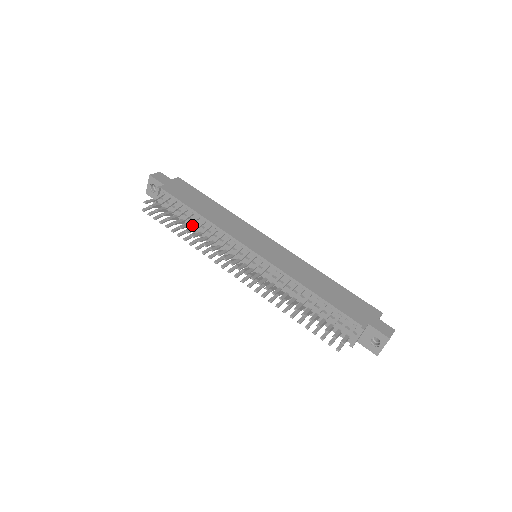
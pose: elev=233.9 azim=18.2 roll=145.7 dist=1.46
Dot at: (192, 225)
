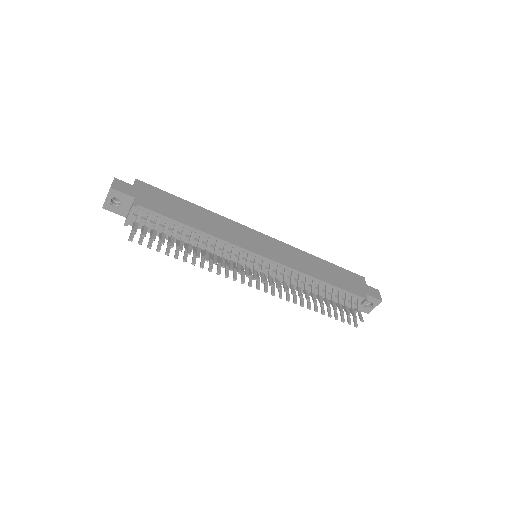
Dot at: occluded
